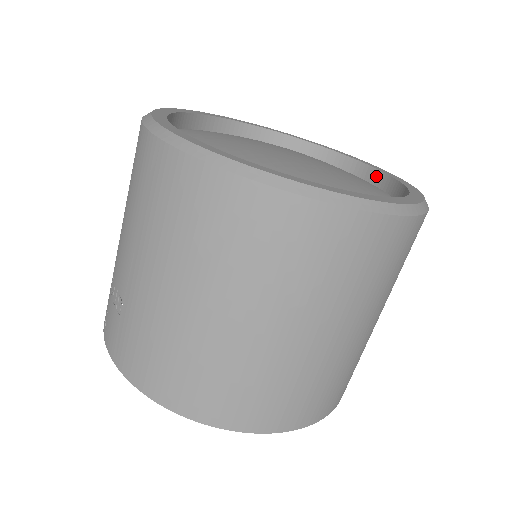
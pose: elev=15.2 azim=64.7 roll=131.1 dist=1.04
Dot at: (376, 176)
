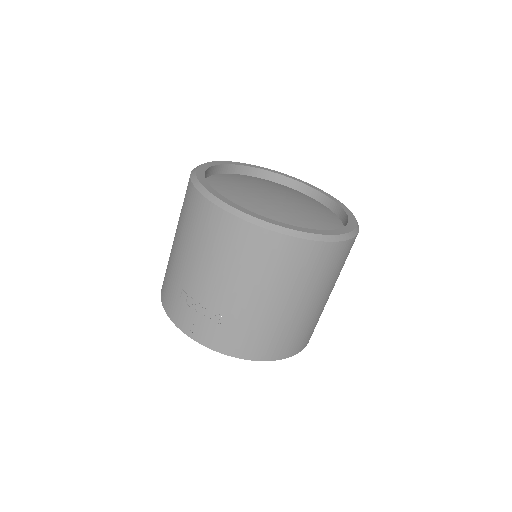
Dot at: (301, 186)
